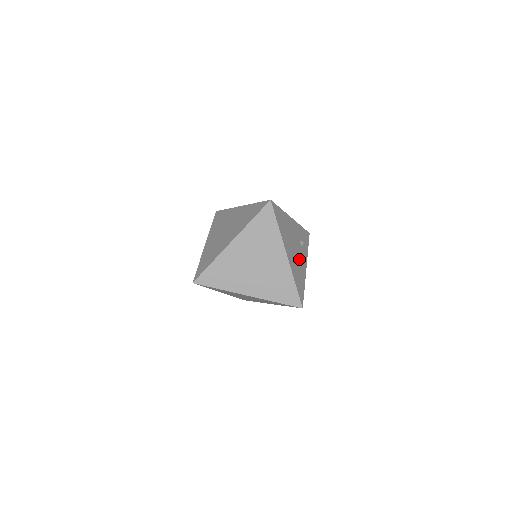
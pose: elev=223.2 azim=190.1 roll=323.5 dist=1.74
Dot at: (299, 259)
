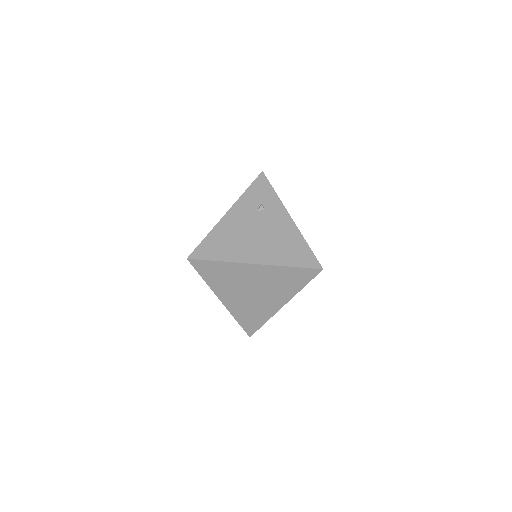
Dot at: (273, 231)
